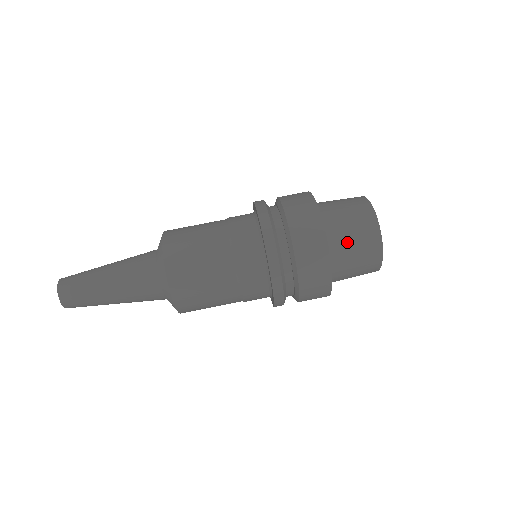
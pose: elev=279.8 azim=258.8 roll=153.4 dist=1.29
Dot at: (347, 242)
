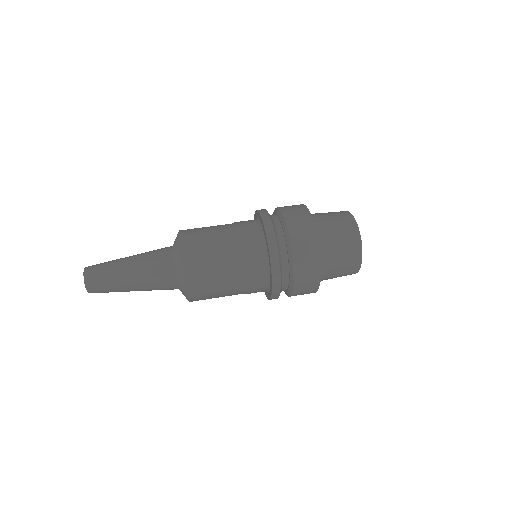
Dot at: (321, 213)
